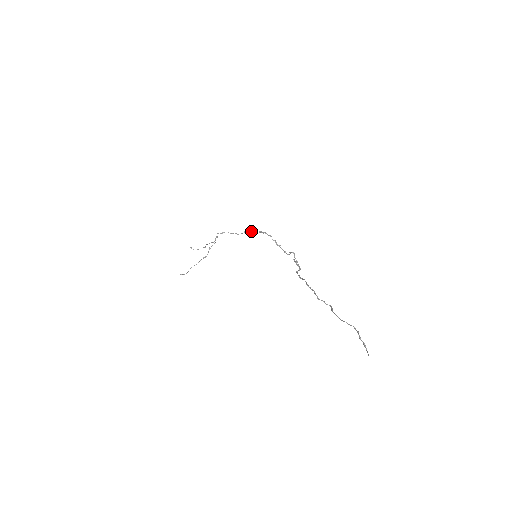
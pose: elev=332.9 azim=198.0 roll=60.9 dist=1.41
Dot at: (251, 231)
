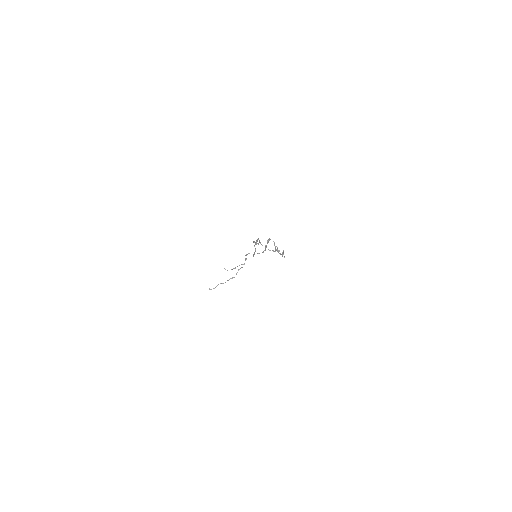
Dot at: (266, 246)
